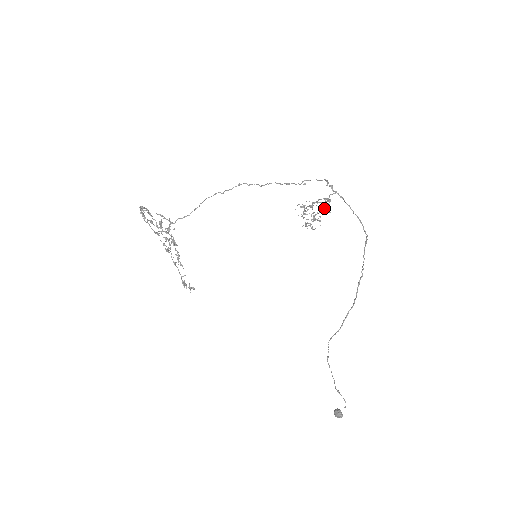
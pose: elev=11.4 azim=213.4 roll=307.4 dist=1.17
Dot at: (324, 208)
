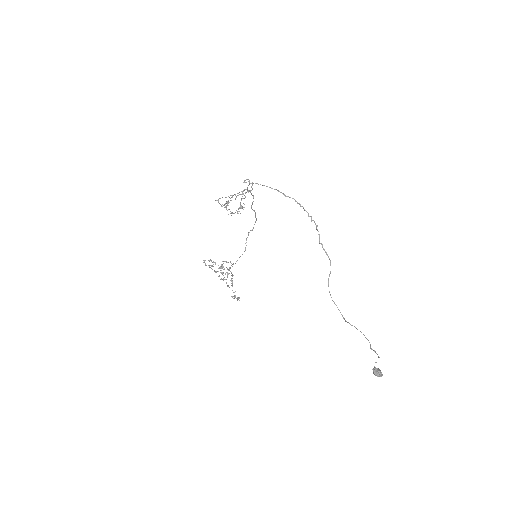
Dot at: occluded
